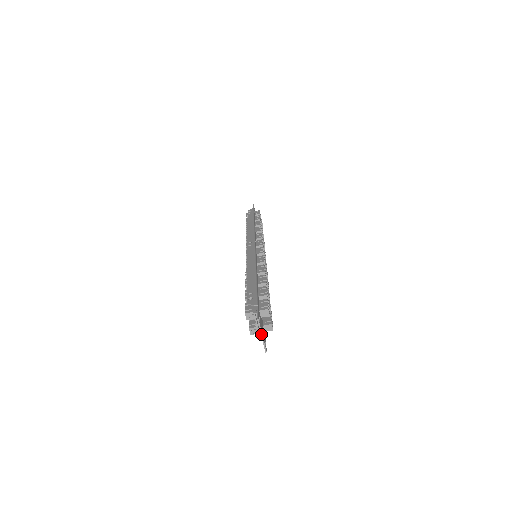
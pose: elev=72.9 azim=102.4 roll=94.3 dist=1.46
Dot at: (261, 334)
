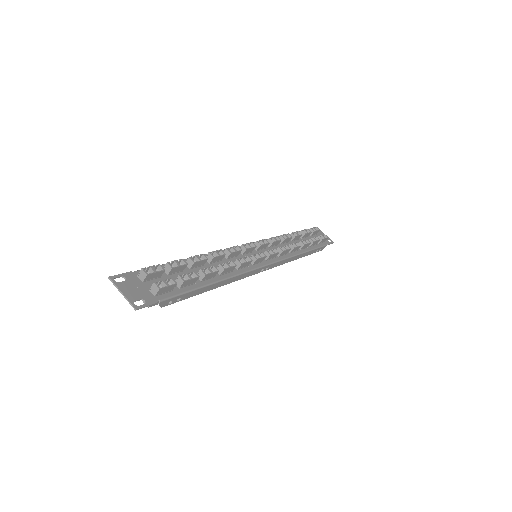
Dot at: (120, 292)
